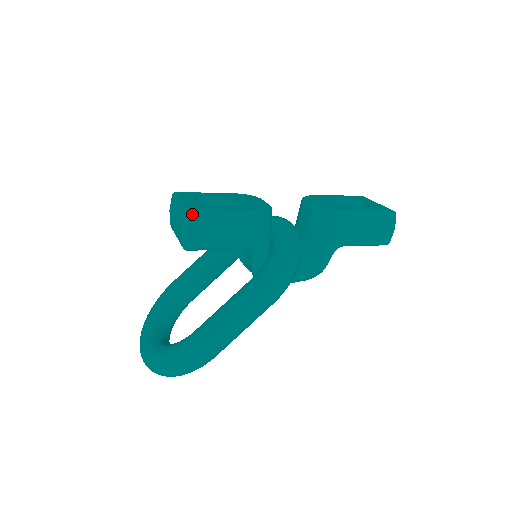
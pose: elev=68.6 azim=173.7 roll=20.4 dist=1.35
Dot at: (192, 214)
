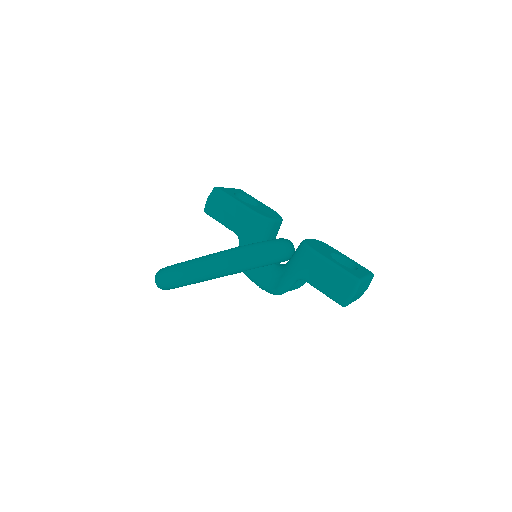
Dot at: (216, 190)
